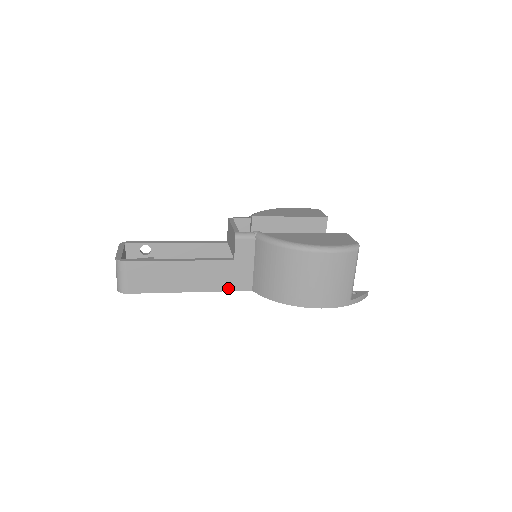
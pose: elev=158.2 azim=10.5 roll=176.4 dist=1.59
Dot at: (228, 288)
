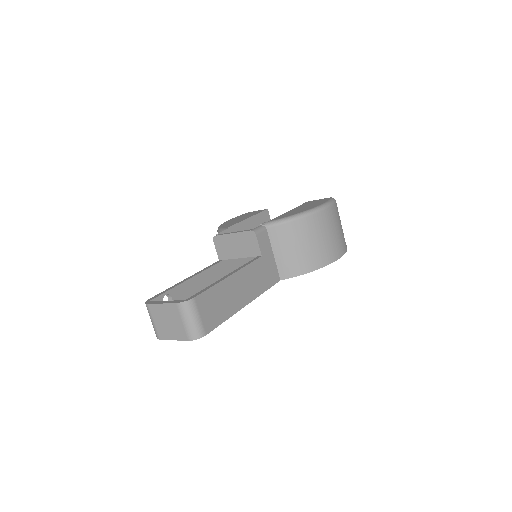
Dot at: (267, 286)
